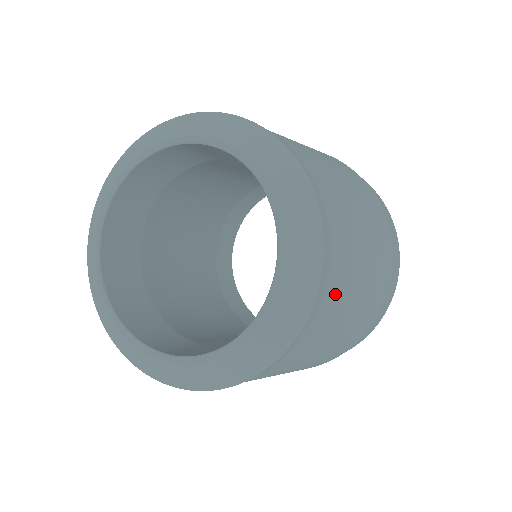
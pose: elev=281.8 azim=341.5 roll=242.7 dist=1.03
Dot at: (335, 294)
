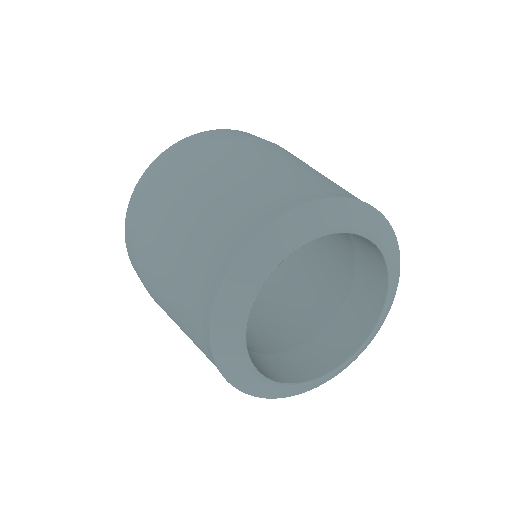
Dot at: occluded
